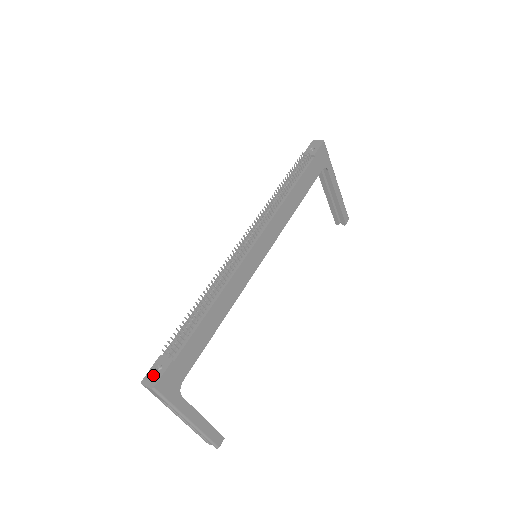
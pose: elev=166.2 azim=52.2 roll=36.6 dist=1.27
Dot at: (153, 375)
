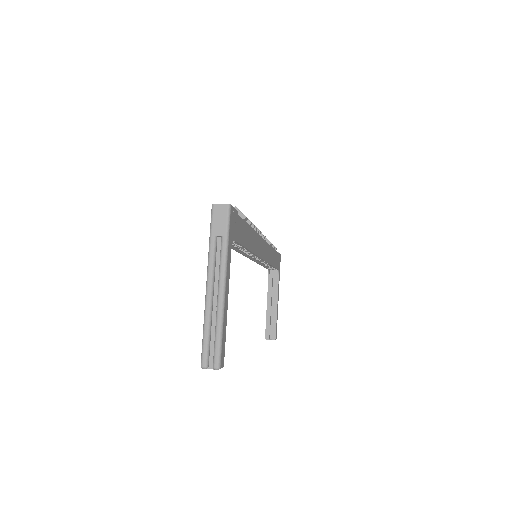
Dot at: occluded
